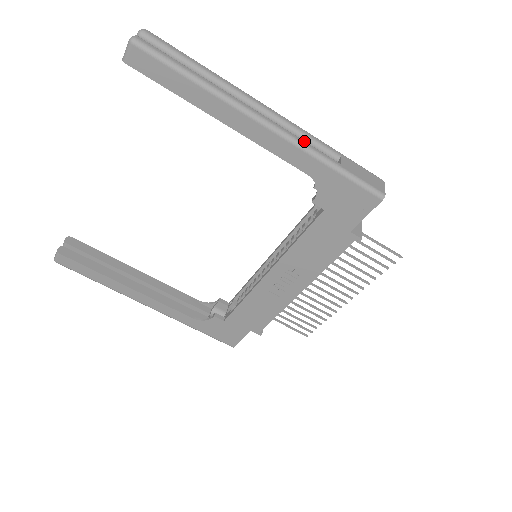
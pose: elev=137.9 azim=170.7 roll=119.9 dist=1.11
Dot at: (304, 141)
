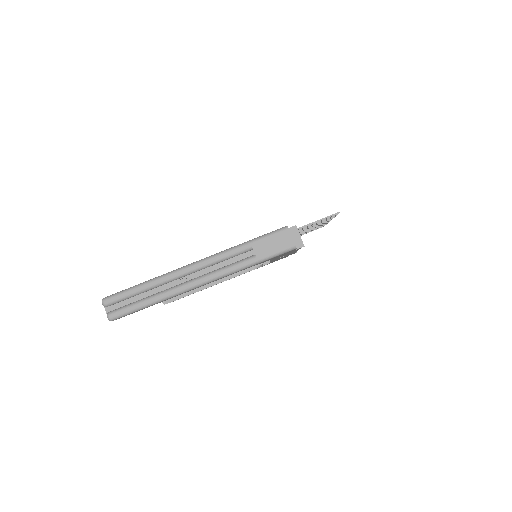
Dot at: (227, 269)
